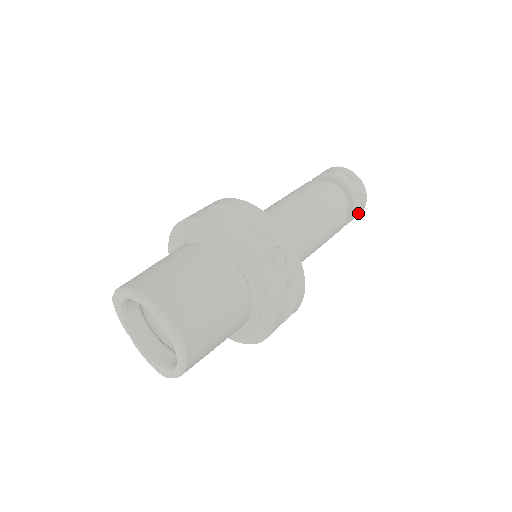
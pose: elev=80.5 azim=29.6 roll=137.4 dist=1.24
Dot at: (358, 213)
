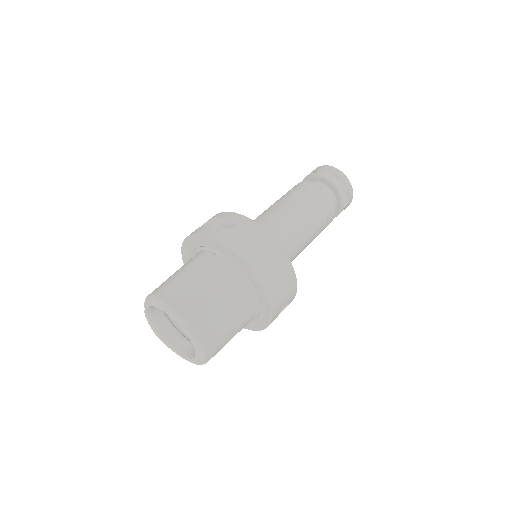
Dot at: occluded
